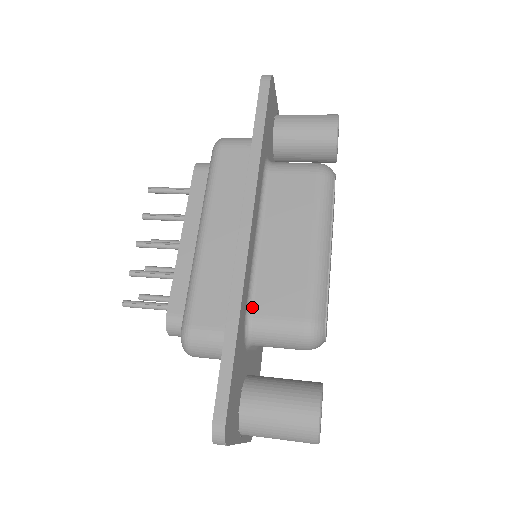
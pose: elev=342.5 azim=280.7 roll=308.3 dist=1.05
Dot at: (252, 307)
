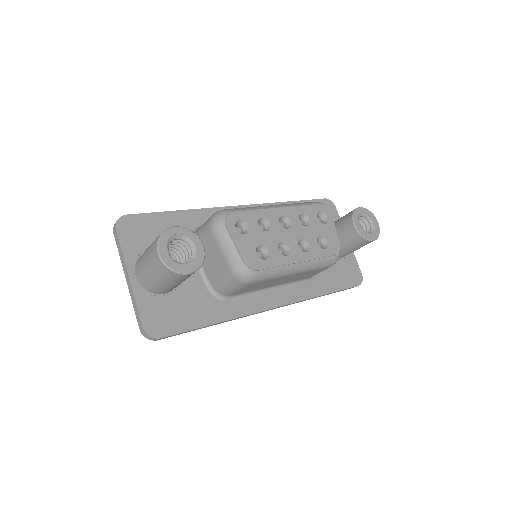
Dot at: occluded
